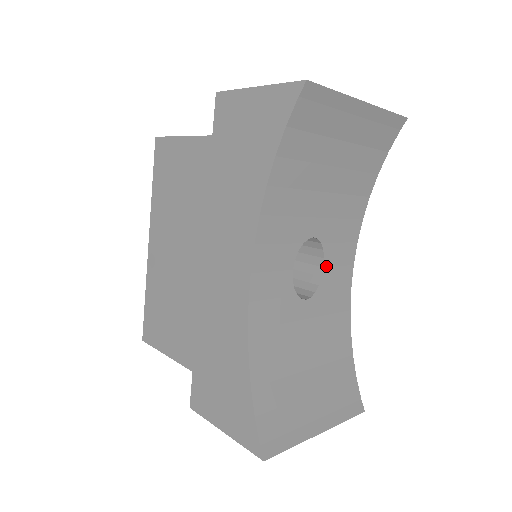
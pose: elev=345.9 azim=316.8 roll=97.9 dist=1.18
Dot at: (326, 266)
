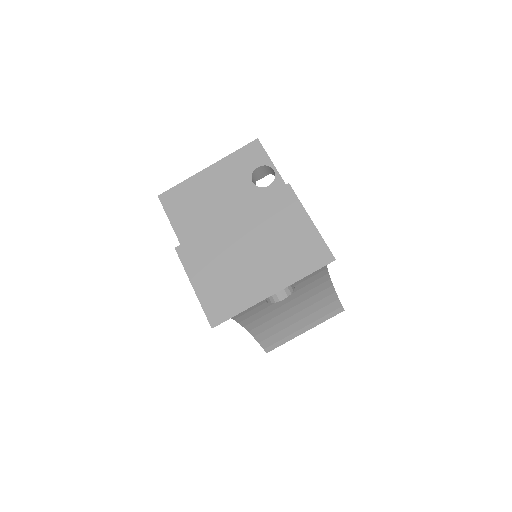
Dot at: (297, 284)
